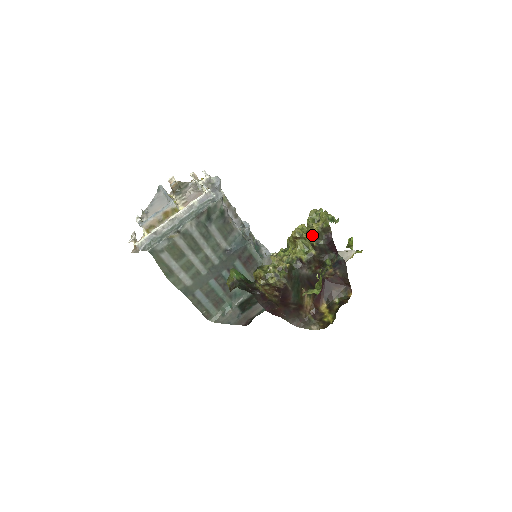
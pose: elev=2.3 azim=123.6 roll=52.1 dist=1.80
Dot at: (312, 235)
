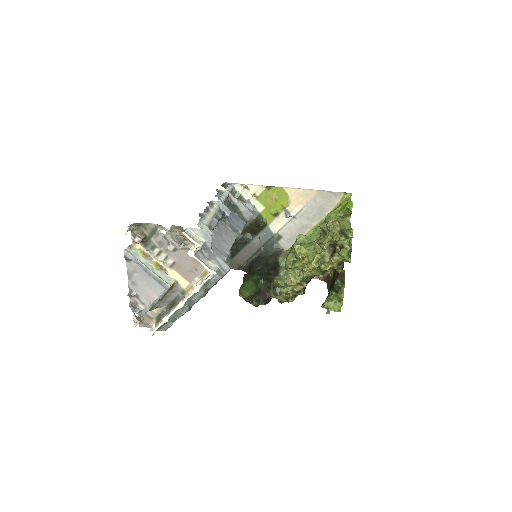
Dot at: (331, 268)
